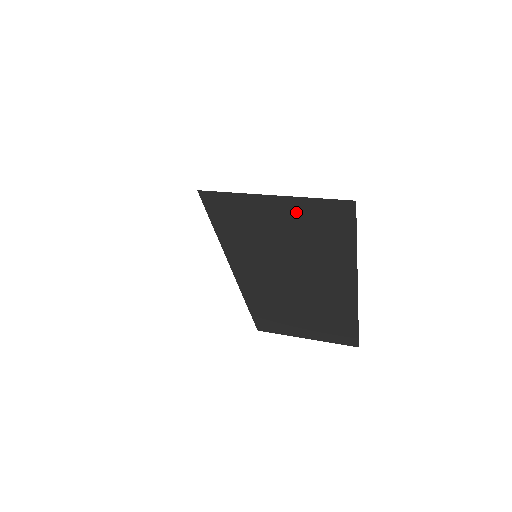
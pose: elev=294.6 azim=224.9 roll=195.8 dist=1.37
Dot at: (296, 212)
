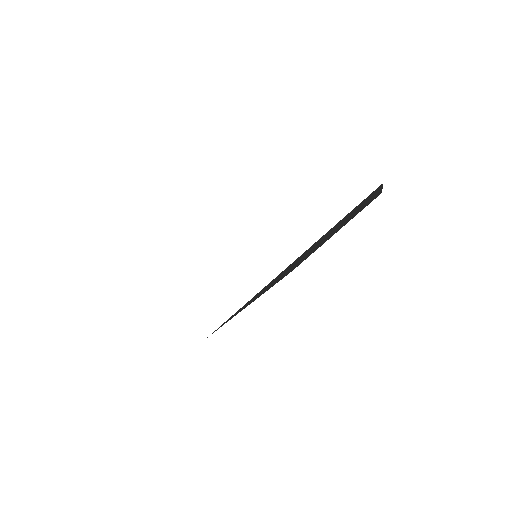
Dot at: occluded
